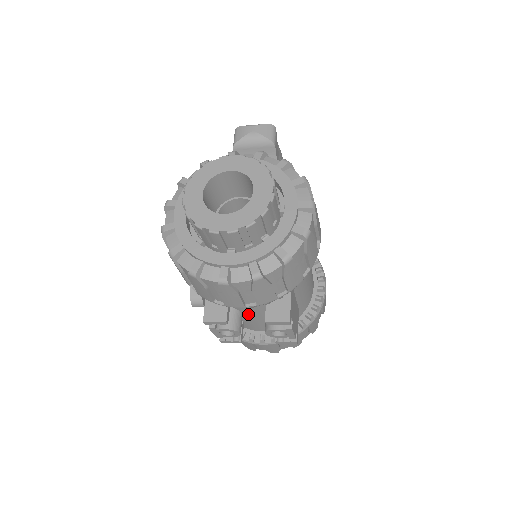
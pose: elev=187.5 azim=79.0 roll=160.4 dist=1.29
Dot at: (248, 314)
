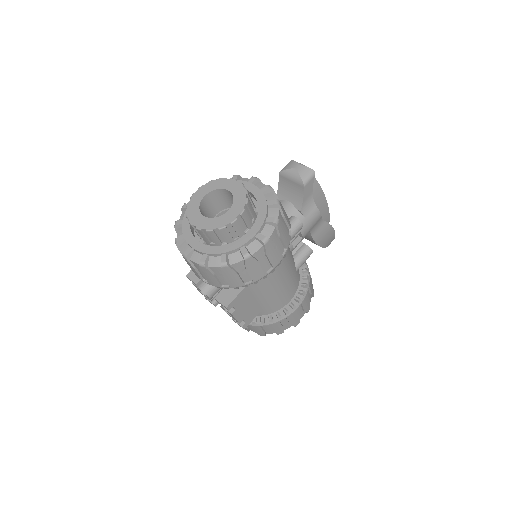
Dot at: occluded
